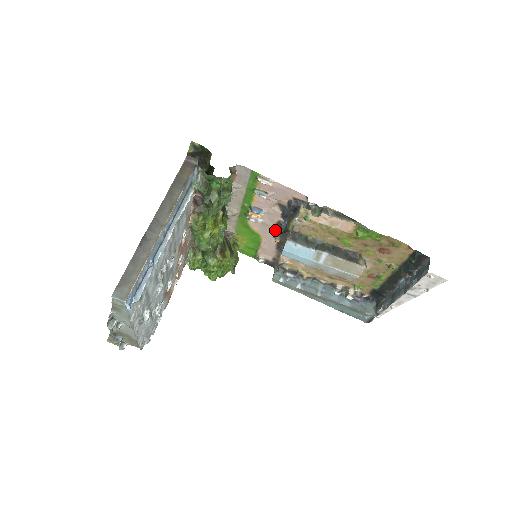
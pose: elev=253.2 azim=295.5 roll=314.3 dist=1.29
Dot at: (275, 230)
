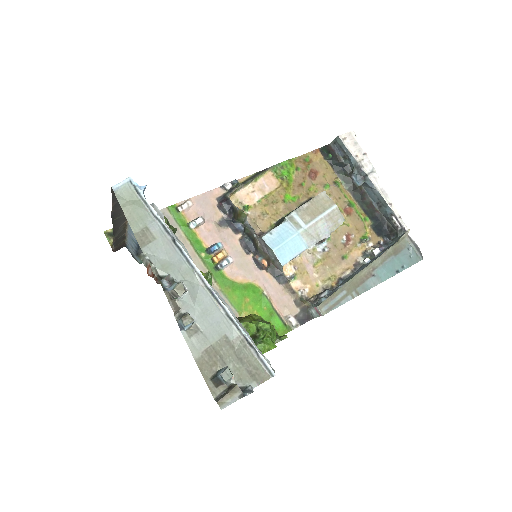
Dot at: (251, 258)
